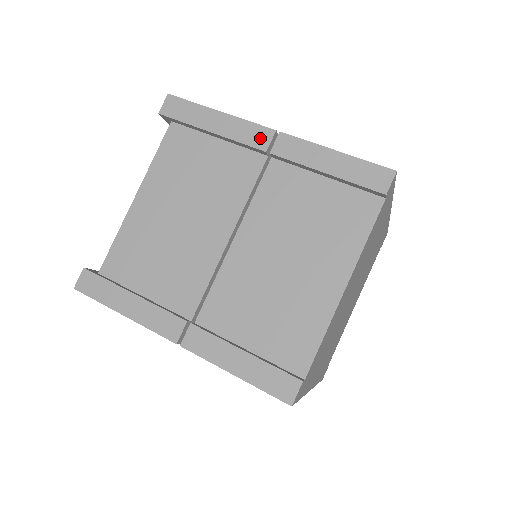
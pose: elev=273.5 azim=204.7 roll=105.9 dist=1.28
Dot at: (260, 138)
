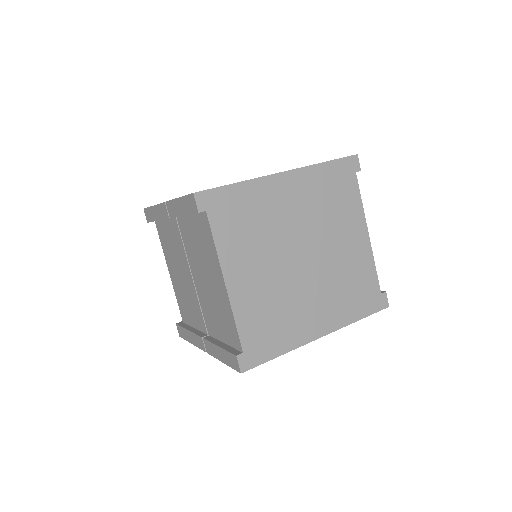
Dot at: (165, 211)
